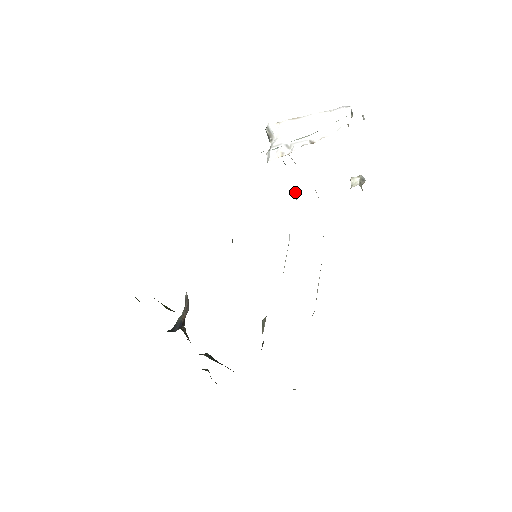
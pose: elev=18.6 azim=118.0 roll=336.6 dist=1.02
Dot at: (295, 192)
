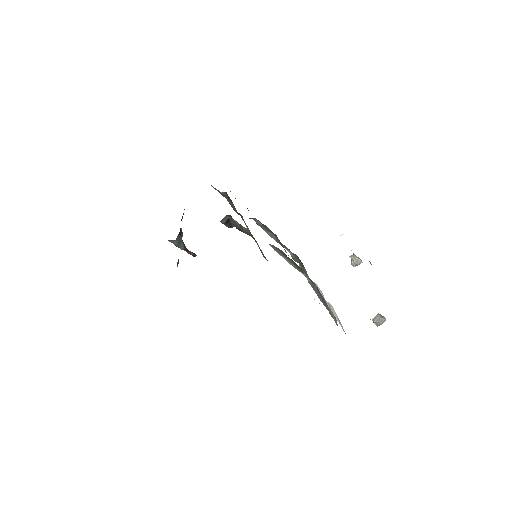
Dot at: occluded
